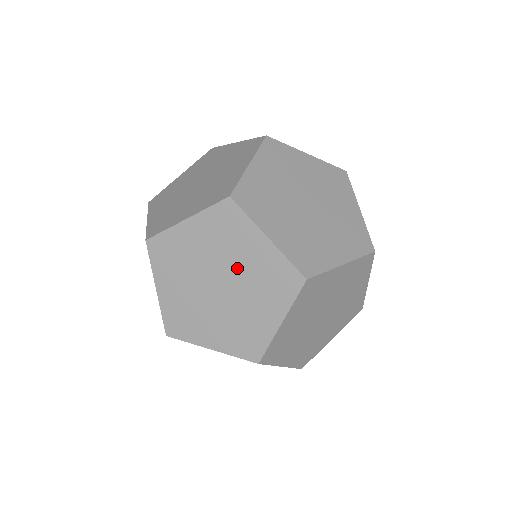
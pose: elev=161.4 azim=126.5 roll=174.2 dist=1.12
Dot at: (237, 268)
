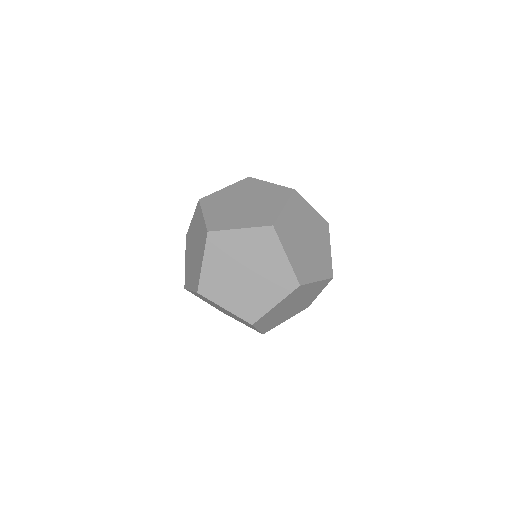
Dot at: (197, 237)
